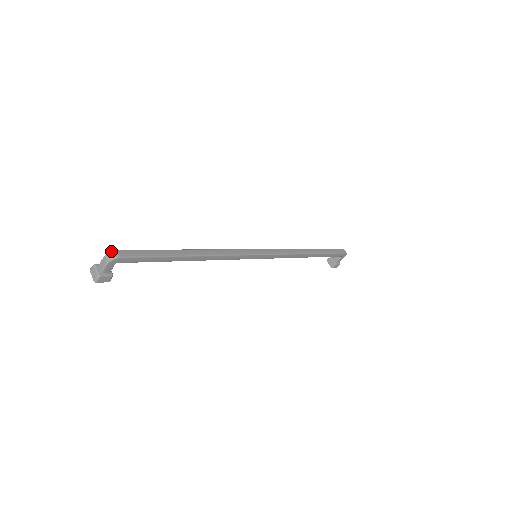
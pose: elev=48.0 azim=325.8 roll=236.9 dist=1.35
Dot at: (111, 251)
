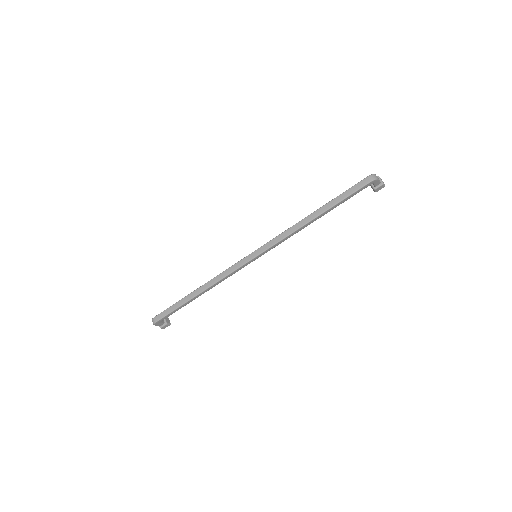
Dot at: (152, 319)
